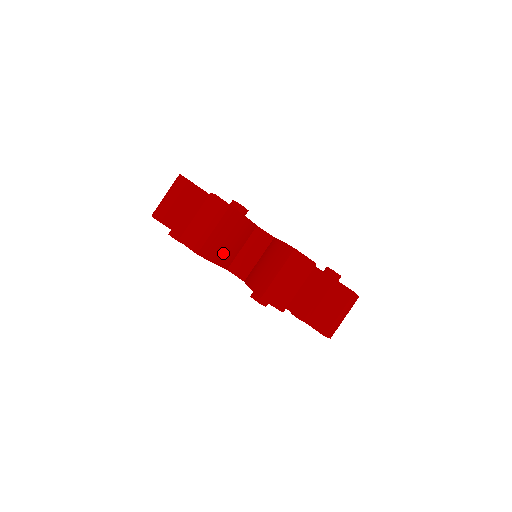
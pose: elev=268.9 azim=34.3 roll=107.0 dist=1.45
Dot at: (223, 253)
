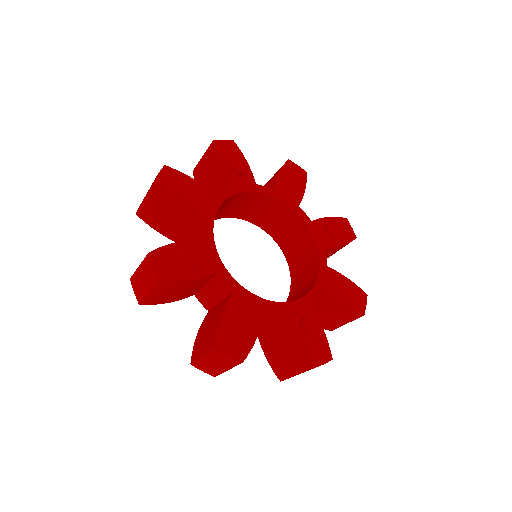
Dot at: occluded
